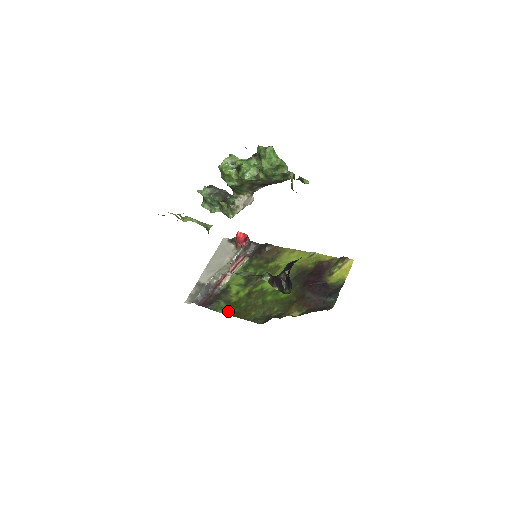
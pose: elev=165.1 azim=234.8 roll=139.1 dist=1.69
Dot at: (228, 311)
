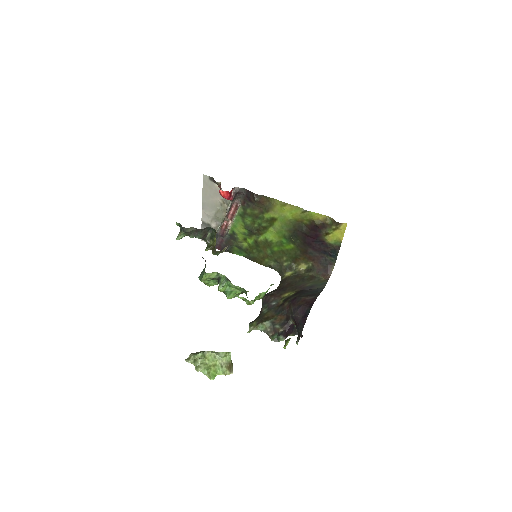
Dot at: (244, 255)
